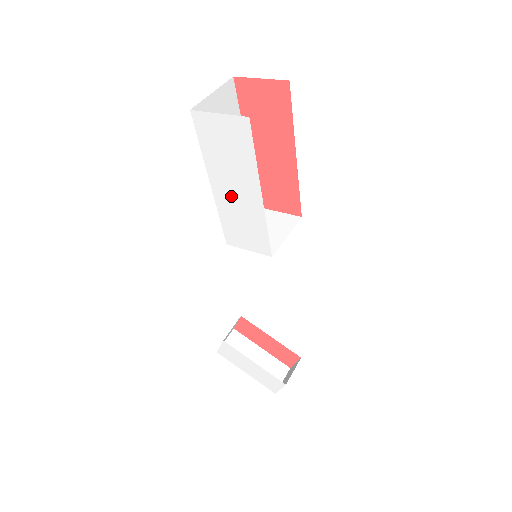
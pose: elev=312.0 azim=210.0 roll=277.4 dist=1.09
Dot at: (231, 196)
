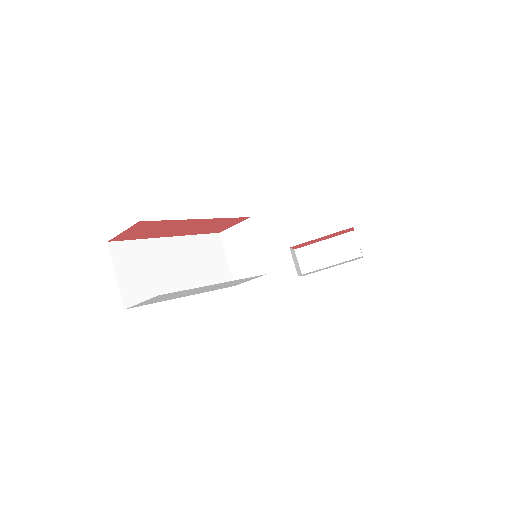
Dot at: (204, 290)
